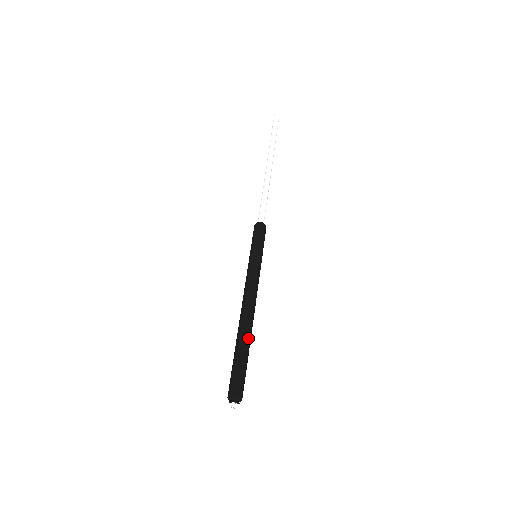
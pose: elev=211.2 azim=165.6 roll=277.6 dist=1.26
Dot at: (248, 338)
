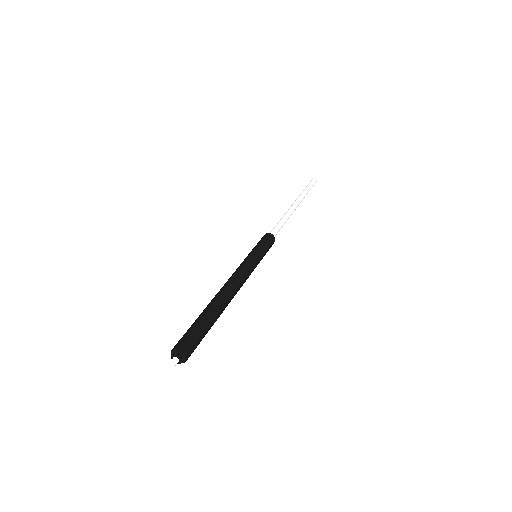
Dot at: occluded
